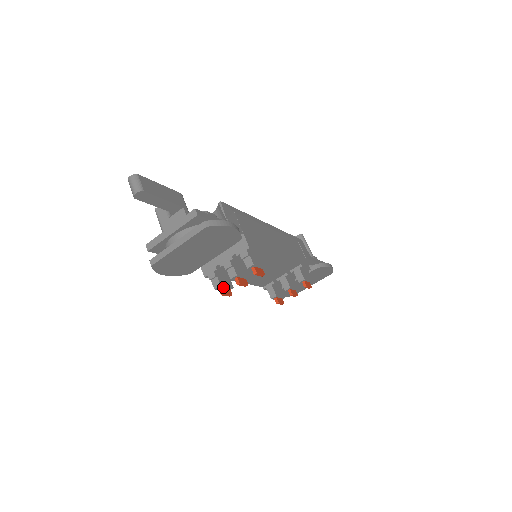
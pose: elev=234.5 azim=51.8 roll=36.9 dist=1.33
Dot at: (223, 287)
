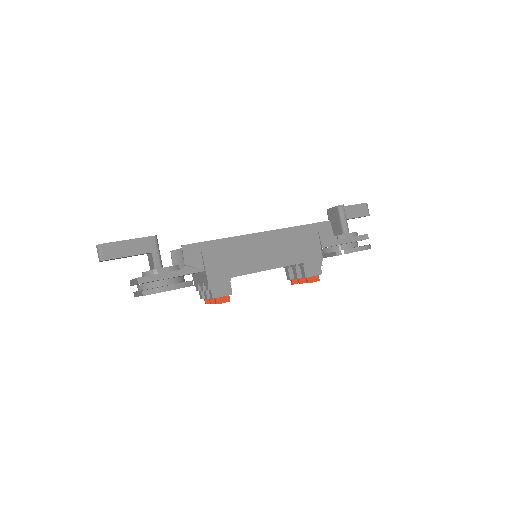
Dot at: occluded
